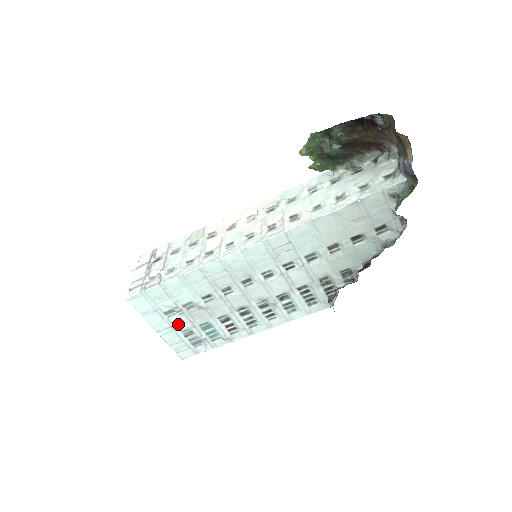
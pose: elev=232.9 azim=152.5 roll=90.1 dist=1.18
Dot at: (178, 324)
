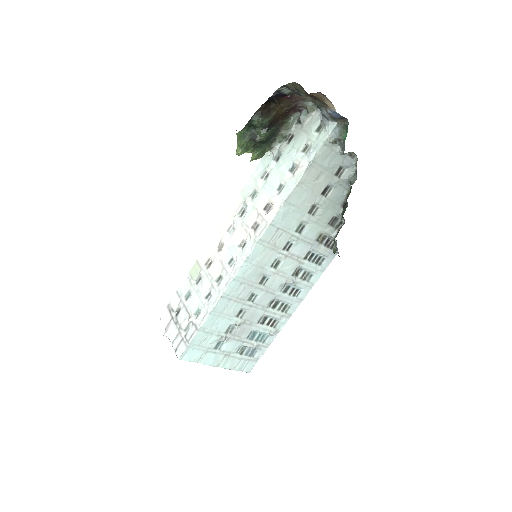
Dot at: (230, 349)
